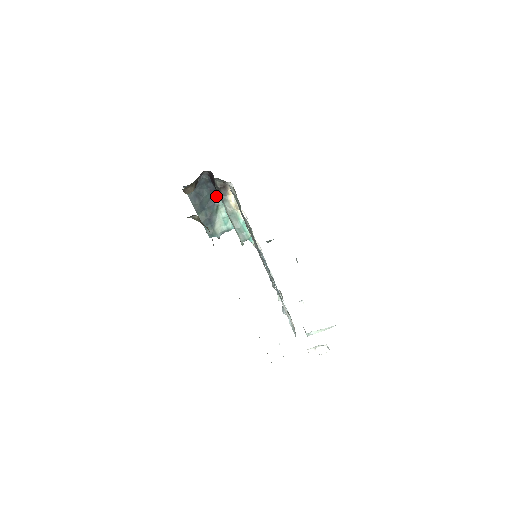
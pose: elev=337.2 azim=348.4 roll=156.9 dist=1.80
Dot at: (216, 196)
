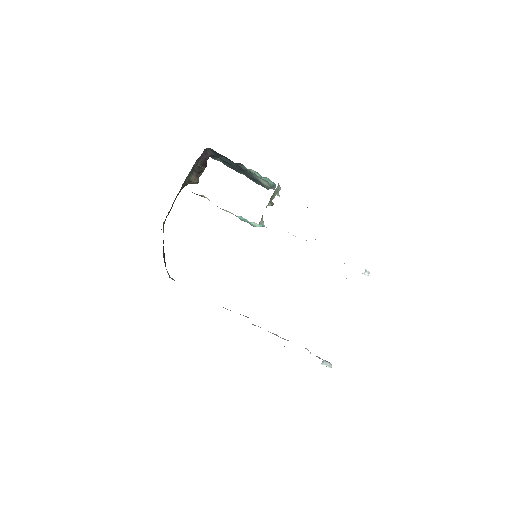
Dot at: (236, 163)
